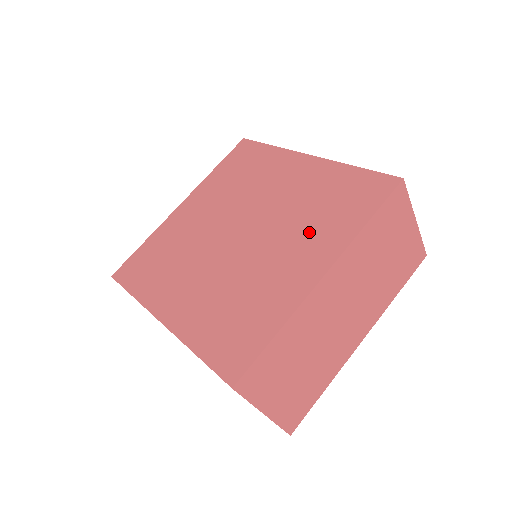
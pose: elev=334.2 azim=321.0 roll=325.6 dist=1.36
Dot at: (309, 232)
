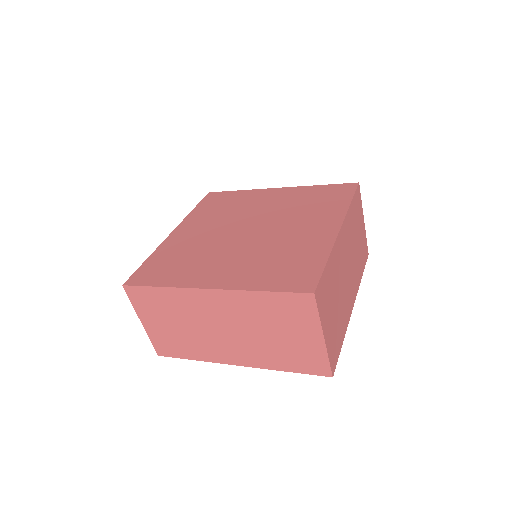
Dot at: (250, 264)
